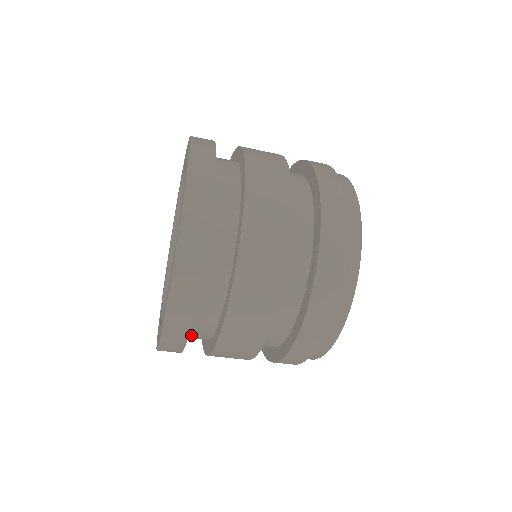
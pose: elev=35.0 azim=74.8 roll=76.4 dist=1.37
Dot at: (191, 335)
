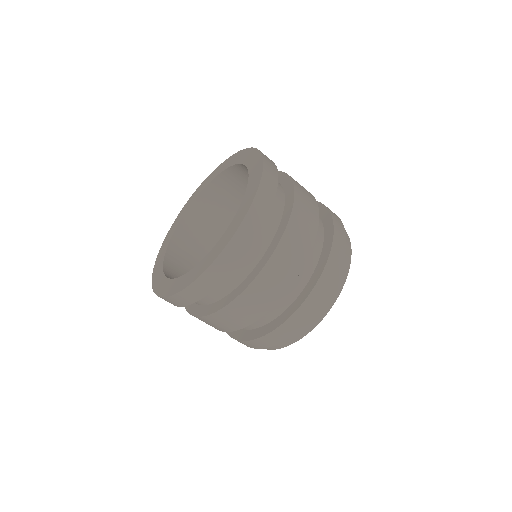
Dot at: occluded
